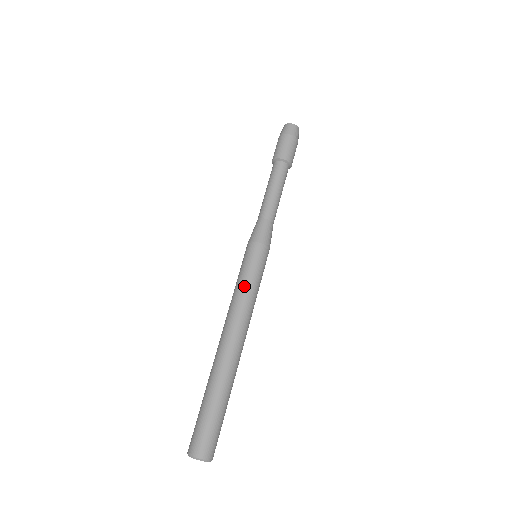
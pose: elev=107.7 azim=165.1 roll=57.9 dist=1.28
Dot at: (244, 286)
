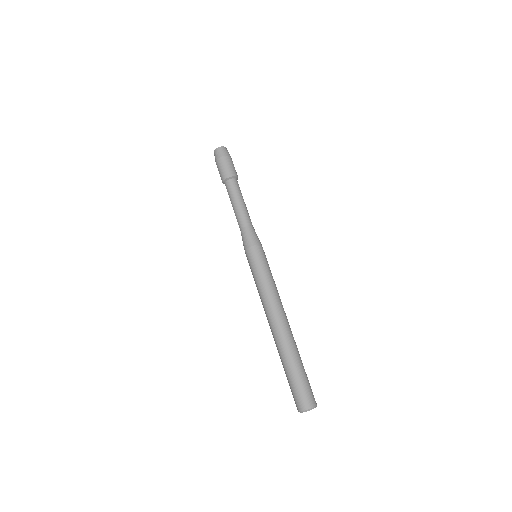
Dot at: (257, 285)
